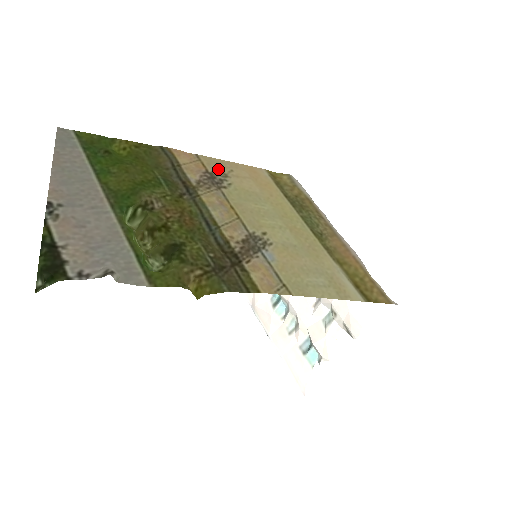
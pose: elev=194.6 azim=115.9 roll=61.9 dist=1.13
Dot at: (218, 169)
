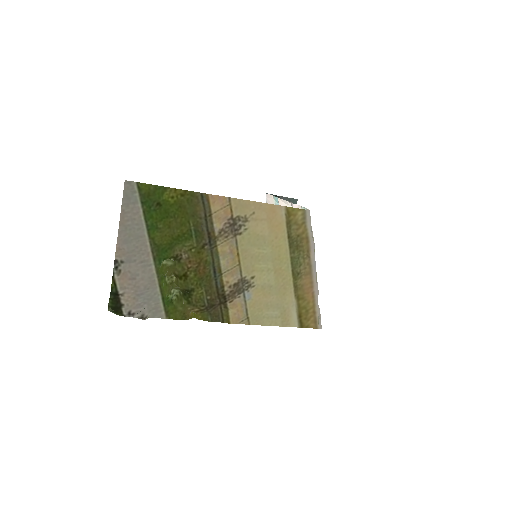
Dot at: (242, 213)
